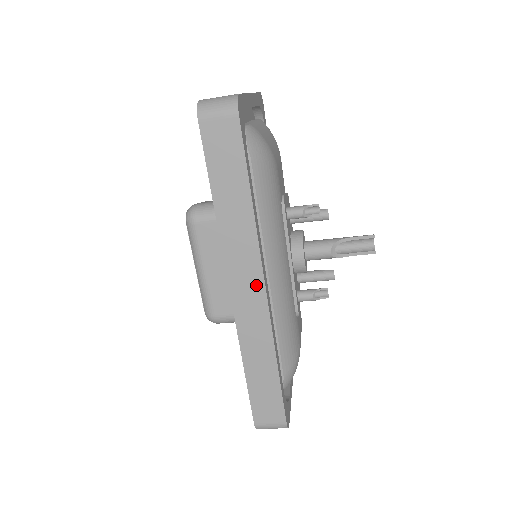
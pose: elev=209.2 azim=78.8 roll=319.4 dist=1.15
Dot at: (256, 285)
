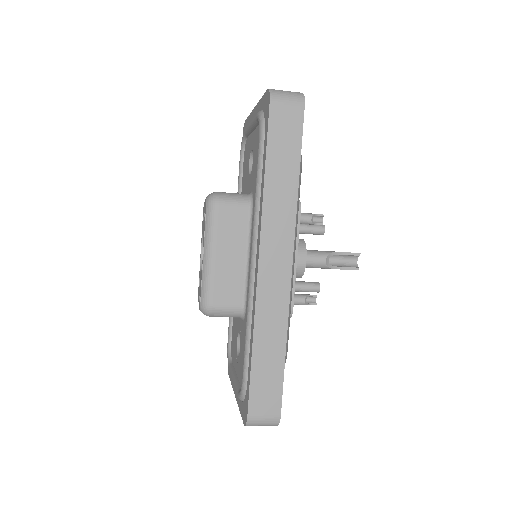
Dot at: (284, 261)
